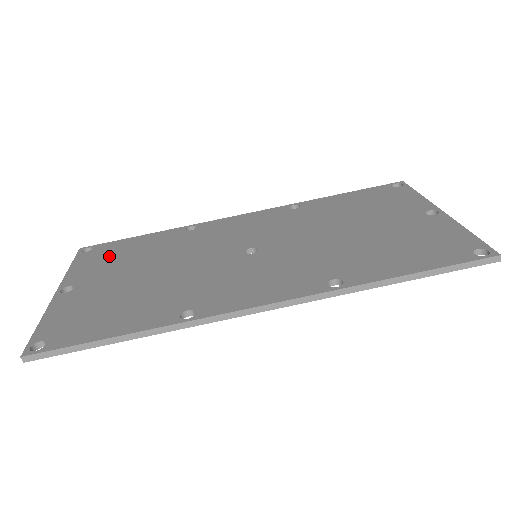
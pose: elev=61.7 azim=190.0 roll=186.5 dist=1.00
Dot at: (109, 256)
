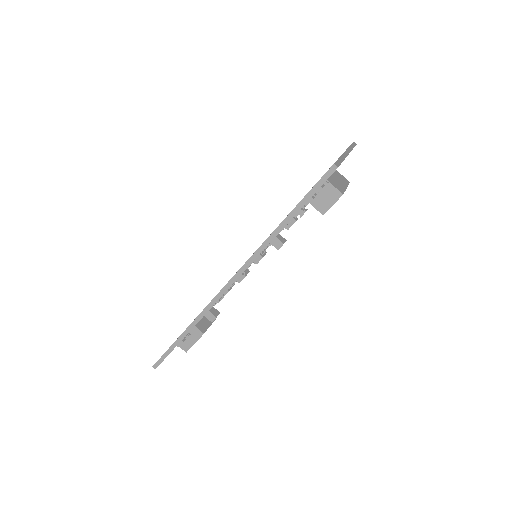
Dot at: occluded
